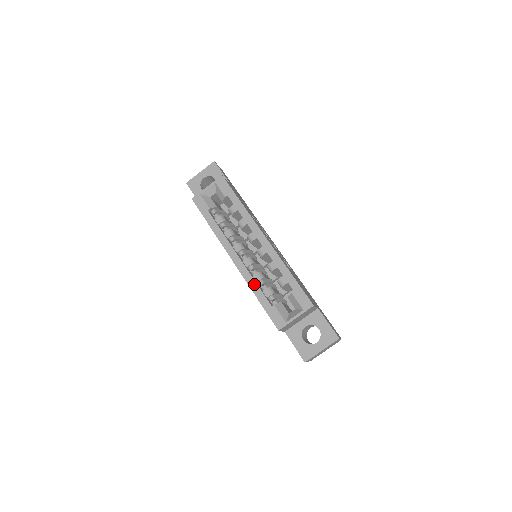
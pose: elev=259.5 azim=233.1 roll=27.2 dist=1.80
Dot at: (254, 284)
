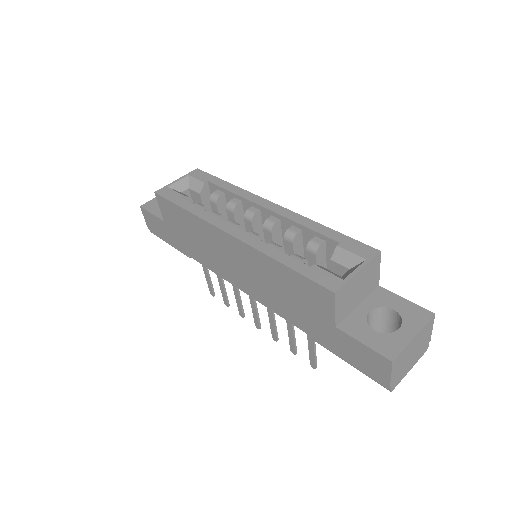
Dot at: (271, 249)
